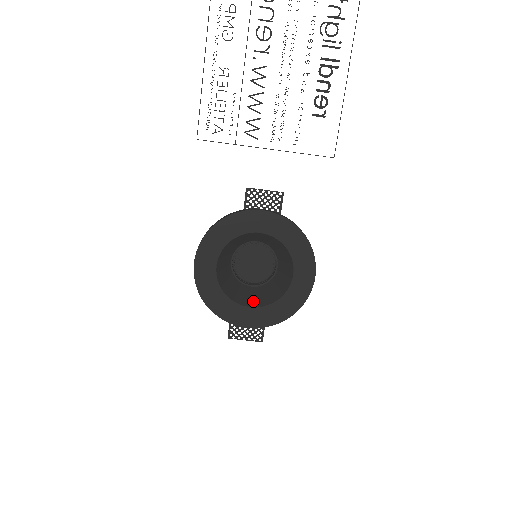
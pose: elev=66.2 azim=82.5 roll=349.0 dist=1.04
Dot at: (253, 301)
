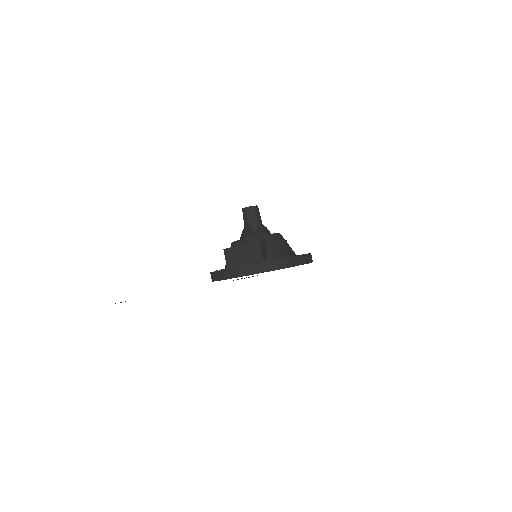
Dot at: occluded
